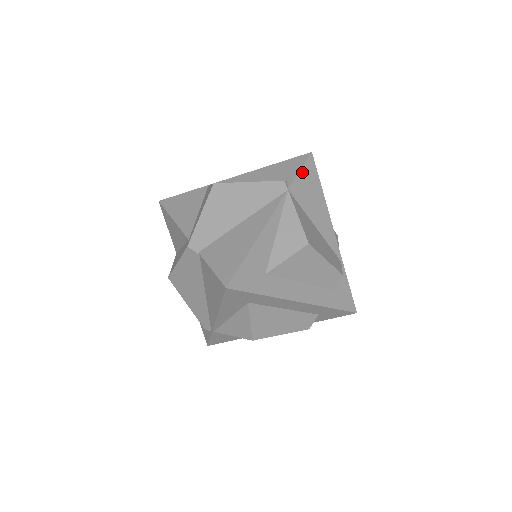
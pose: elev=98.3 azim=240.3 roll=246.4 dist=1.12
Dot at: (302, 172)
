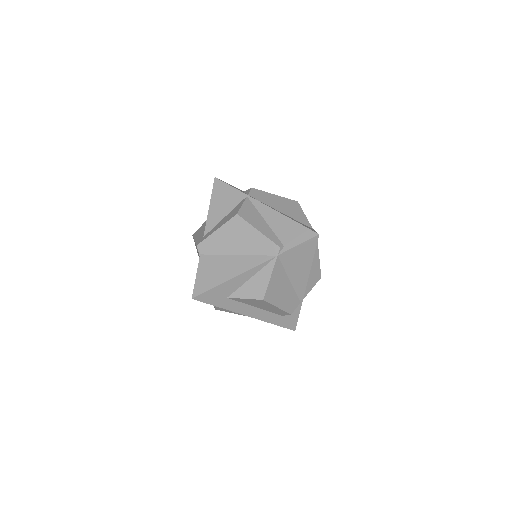
Dot at: (300, 246)
